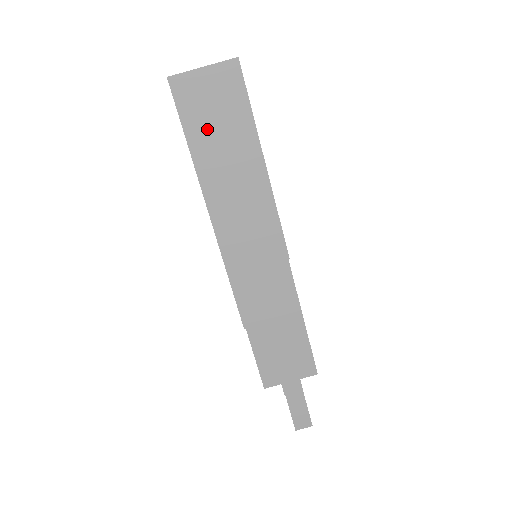
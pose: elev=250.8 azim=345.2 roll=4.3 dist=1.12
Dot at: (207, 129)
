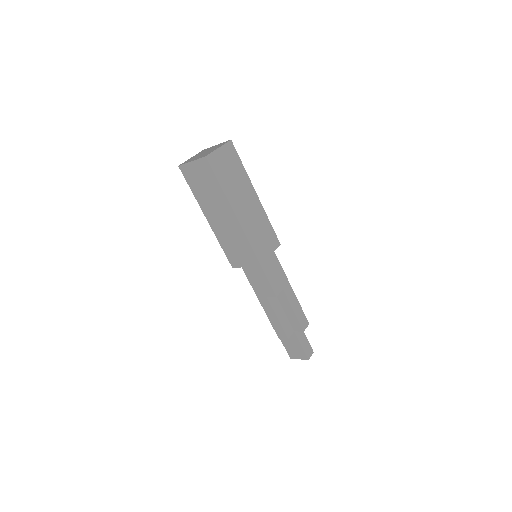
Dot at: (229, 181)
